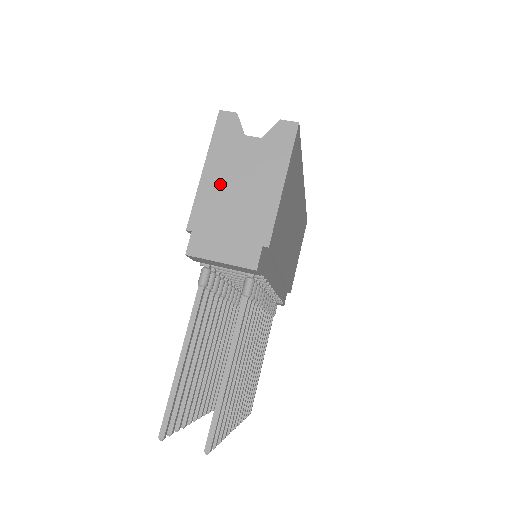
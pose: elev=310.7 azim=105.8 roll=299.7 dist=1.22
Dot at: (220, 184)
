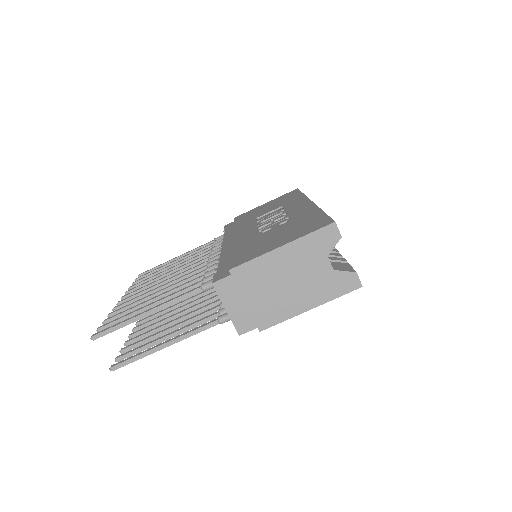
Dot at: (279, 267)
